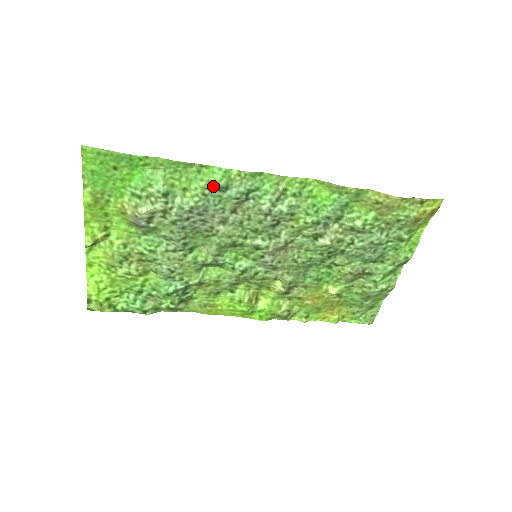
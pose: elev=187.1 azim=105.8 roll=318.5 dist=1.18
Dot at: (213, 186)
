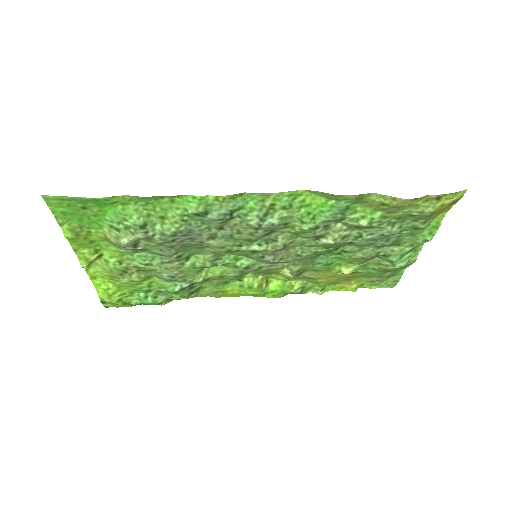
Dot at: (191, 213)
